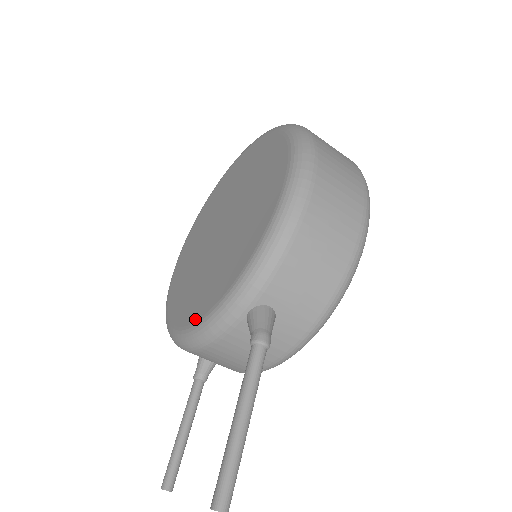
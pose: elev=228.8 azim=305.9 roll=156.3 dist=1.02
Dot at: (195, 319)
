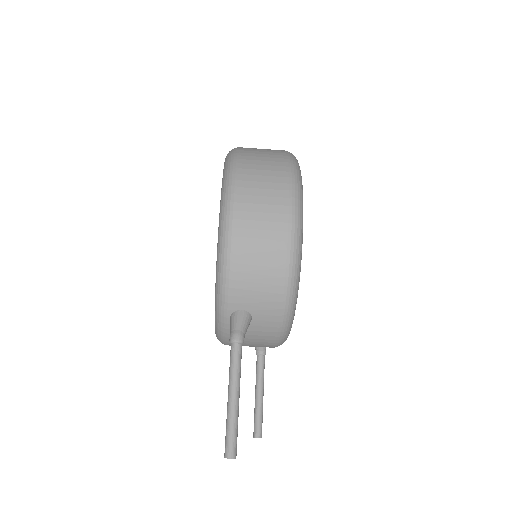
Dot at: occluded
